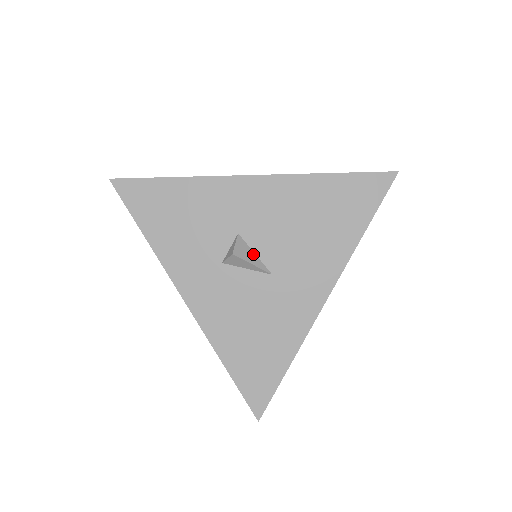
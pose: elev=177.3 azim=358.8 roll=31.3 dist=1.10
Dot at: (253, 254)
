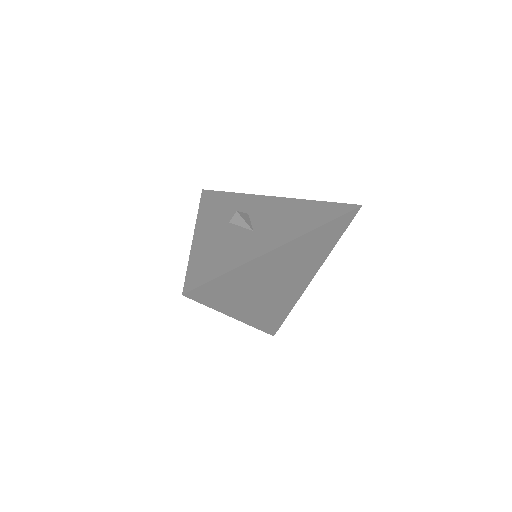
Dot at: (249, 221)
